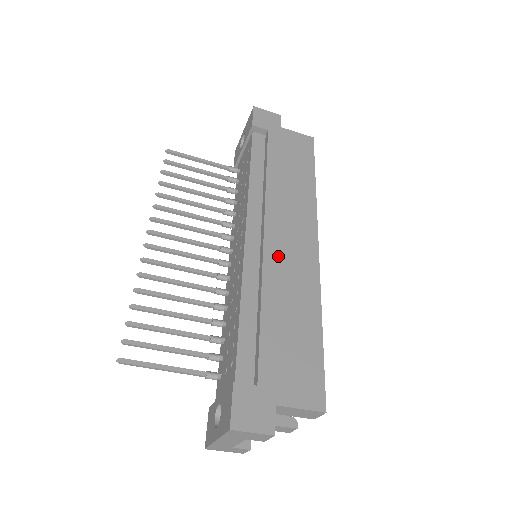
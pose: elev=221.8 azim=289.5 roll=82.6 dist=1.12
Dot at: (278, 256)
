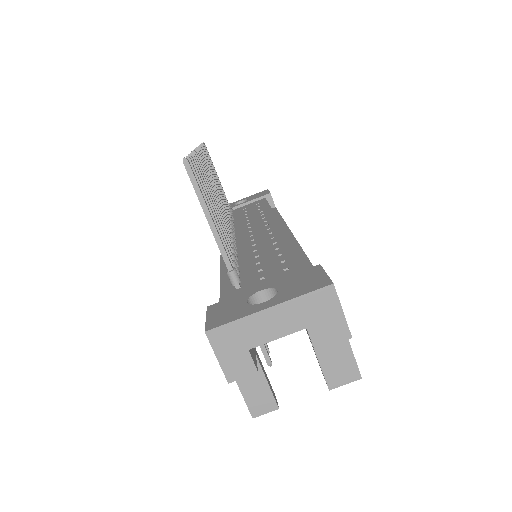
Dot at: occluded
